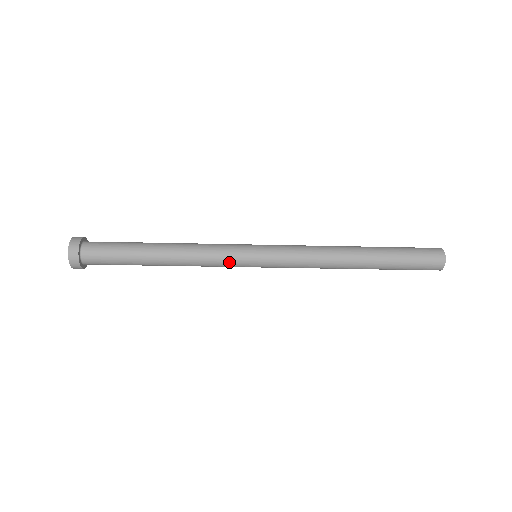
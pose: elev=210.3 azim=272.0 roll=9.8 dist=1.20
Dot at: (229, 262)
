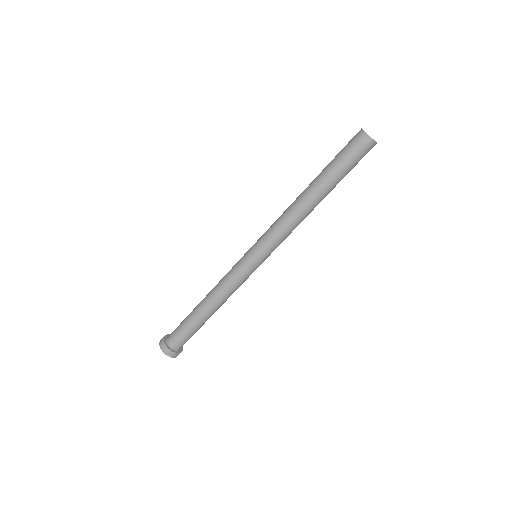
Dot at: (242, 275)
